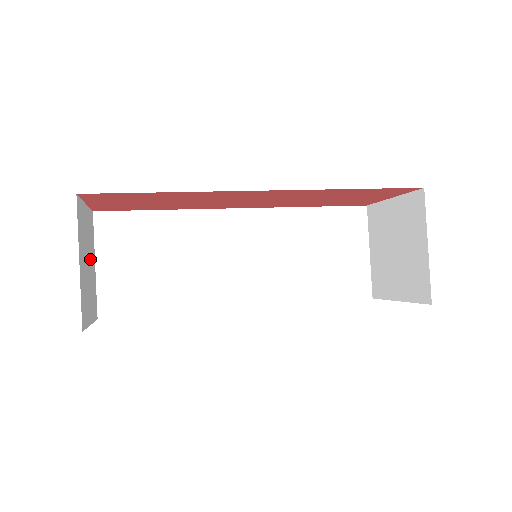
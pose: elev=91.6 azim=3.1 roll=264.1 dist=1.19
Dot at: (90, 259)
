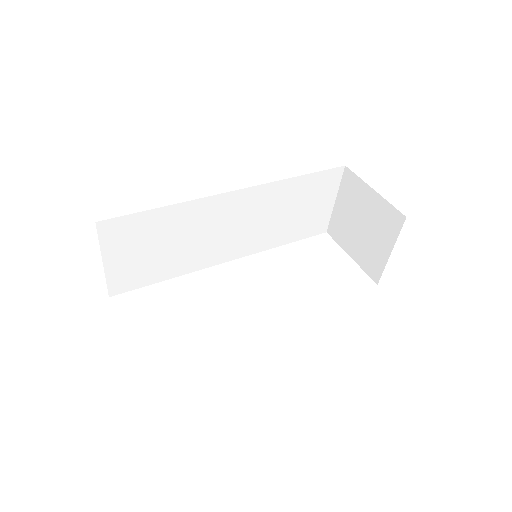
Dot at: occluded
